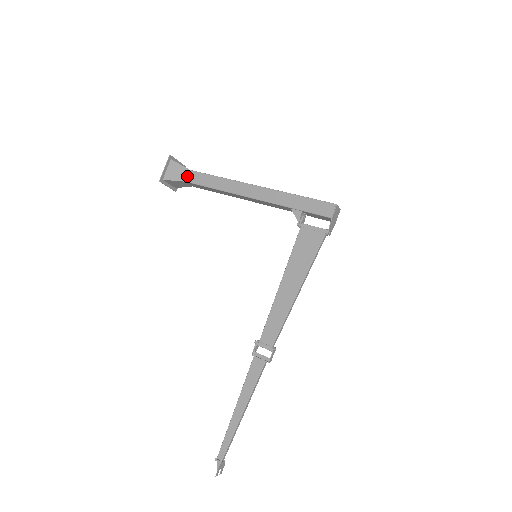
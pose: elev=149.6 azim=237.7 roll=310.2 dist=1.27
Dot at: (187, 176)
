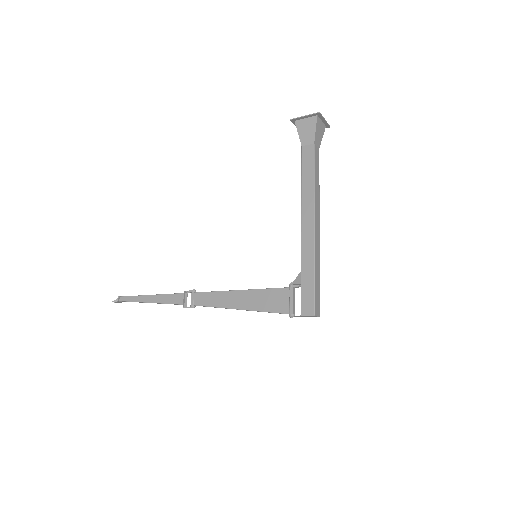
Dot at: (307, 144)
